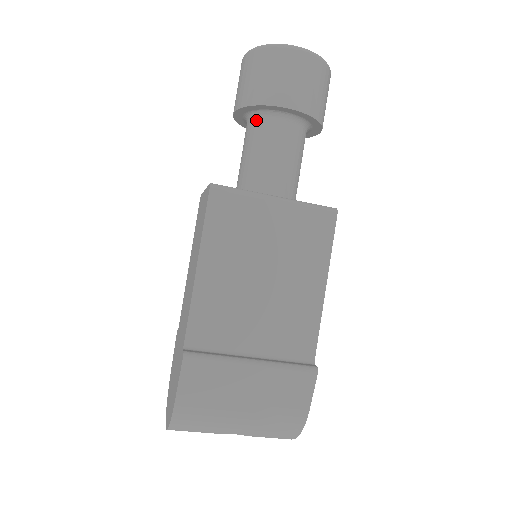
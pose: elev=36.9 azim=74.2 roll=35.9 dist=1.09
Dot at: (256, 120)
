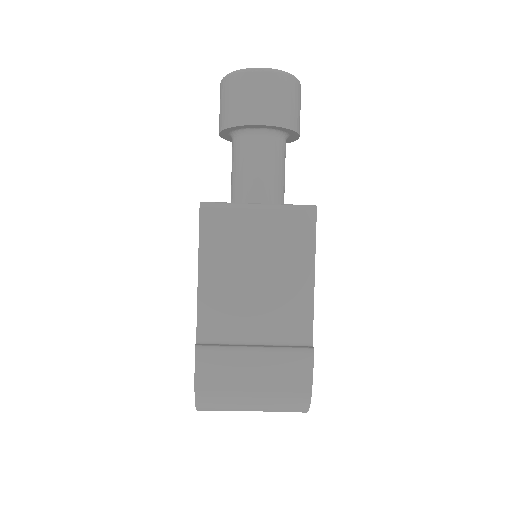
Dot at: (237, 138)
